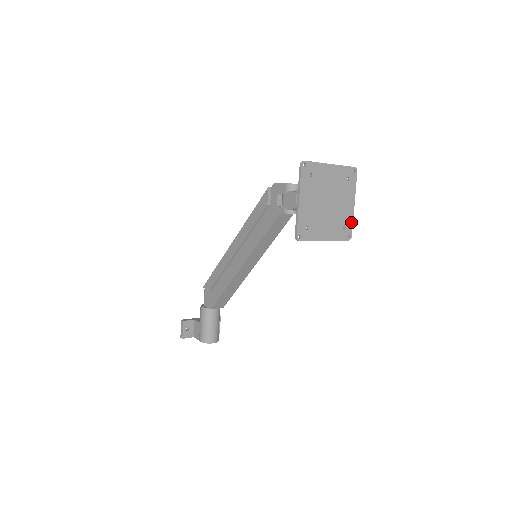
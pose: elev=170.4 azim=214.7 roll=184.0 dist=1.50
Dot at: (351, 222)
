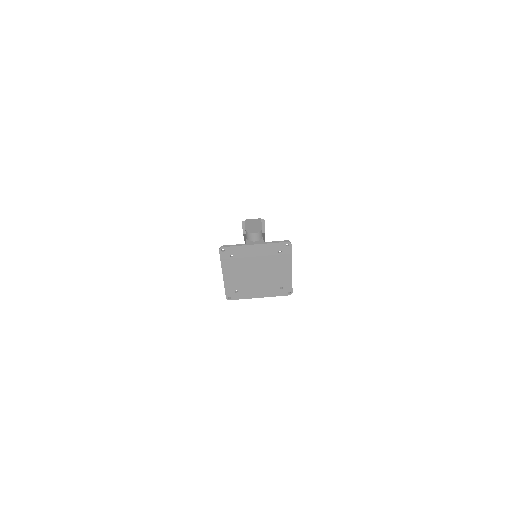
Dot at: (290, 282)
